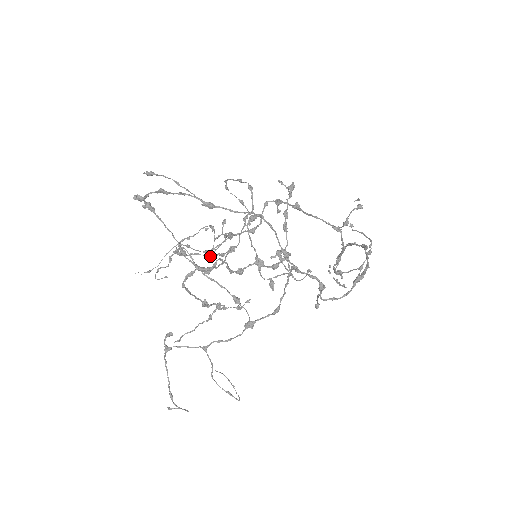
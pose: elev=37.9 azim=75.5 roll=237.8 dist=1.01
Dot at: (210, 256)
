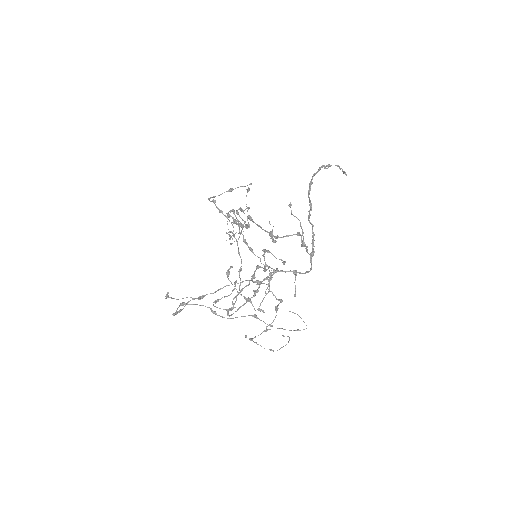
Dot at: (246, 228)
